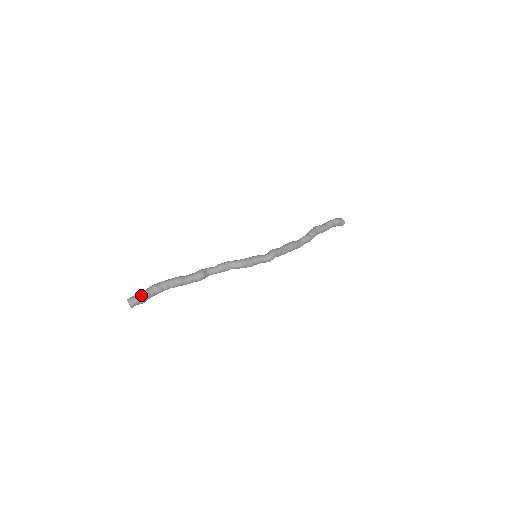
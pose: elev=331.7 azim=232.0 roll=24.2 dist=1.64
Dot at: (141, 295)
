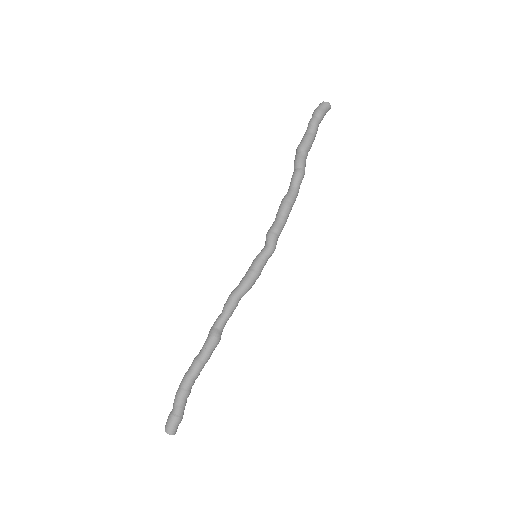
Dot at: (172, 417)
